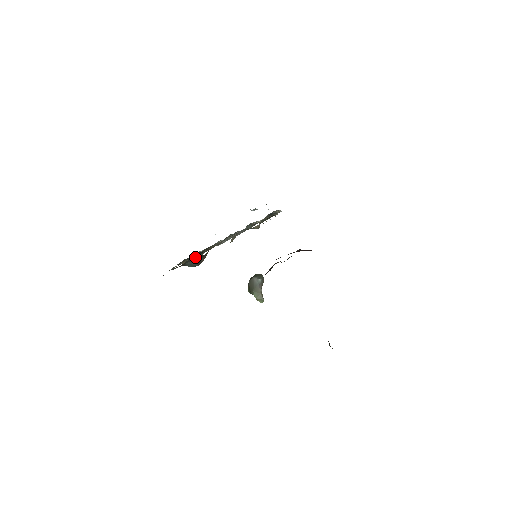
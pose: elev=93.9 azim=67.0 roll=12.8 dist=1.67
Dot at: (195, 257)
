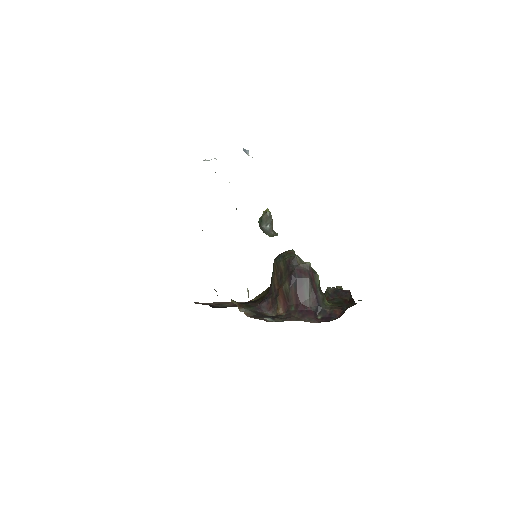
Dot at: occluded
